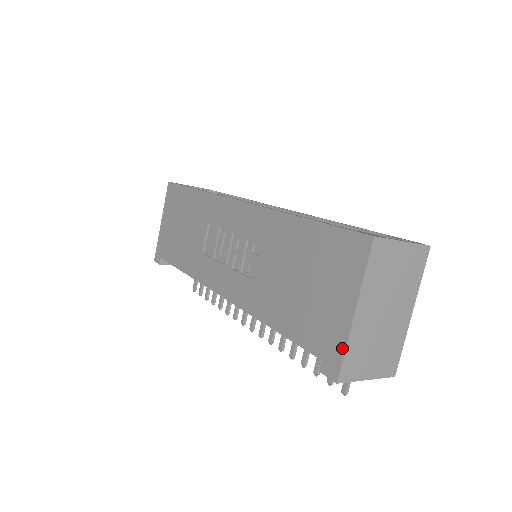
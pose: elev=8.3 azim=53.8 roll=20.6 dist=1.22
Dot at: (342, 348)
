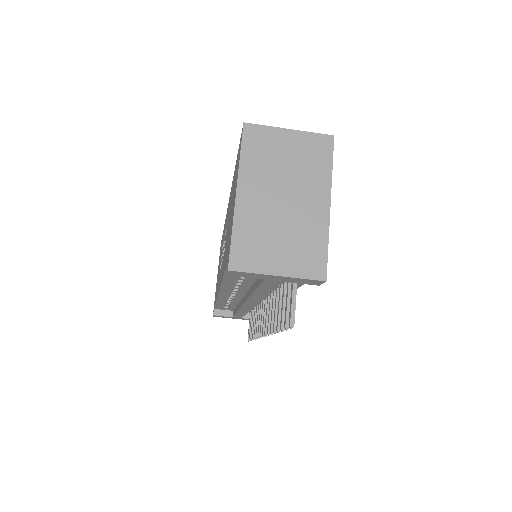
Dot at: (231, 234)
